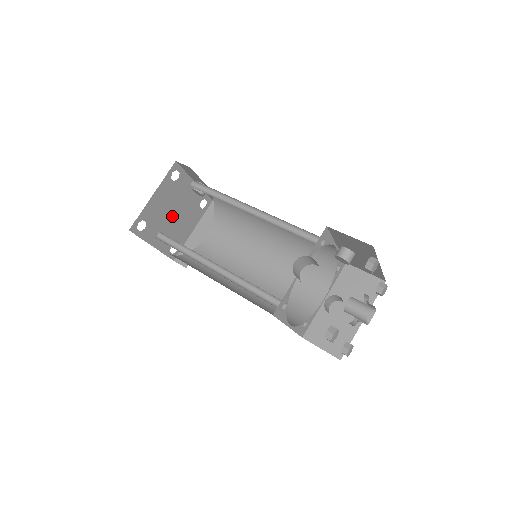
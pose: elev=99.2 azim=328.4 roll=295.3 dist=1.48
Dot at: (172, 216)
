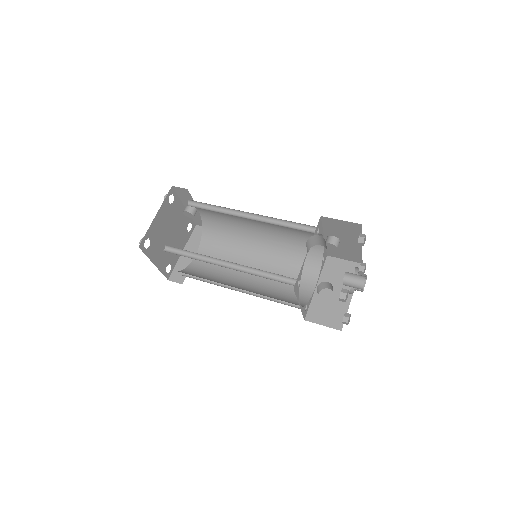
Dot at: (168, 237)
